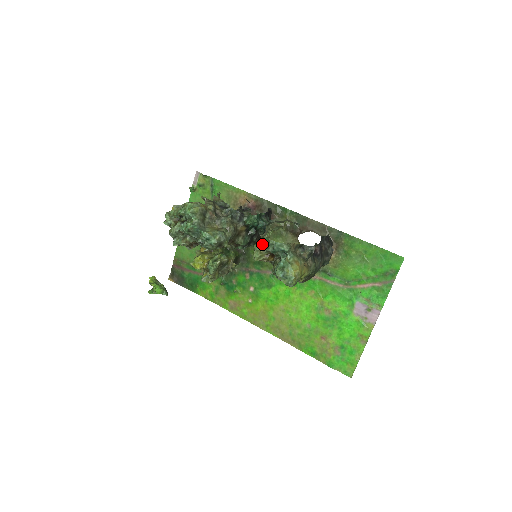
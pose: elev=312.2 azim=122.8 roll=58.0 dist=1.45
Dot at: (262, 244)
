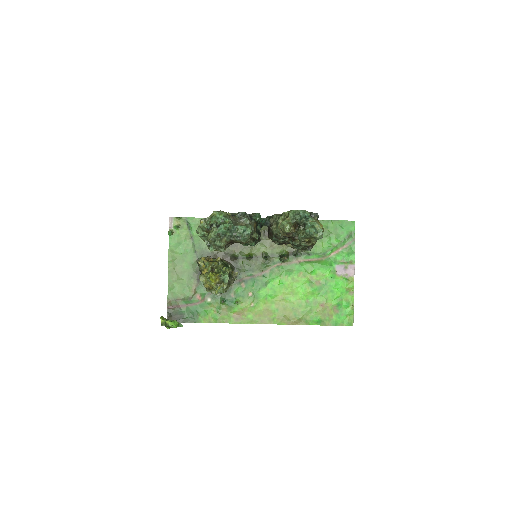
Dot at: (287, 219)
